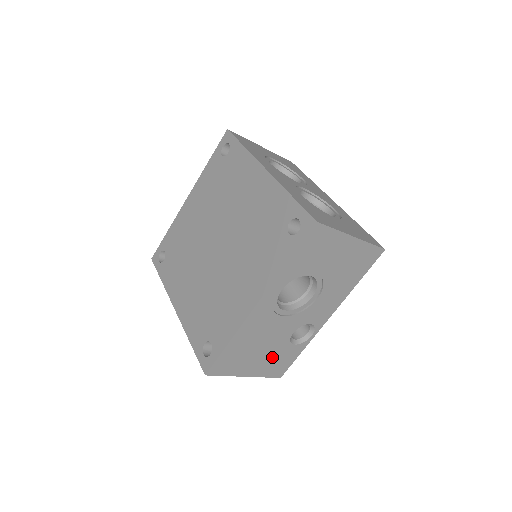
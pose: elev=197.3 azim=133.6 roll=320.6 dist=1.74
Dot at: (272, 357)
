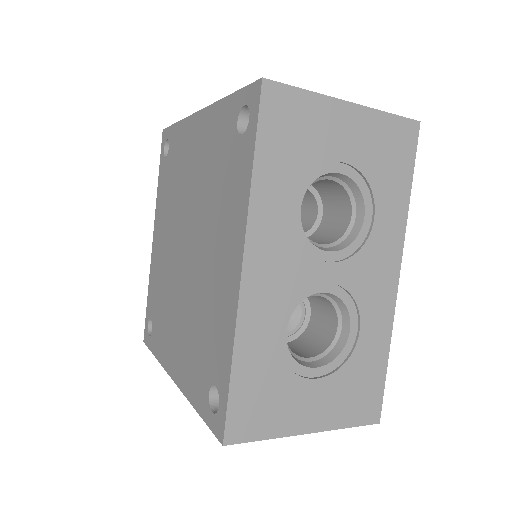
Dot at: occluded
